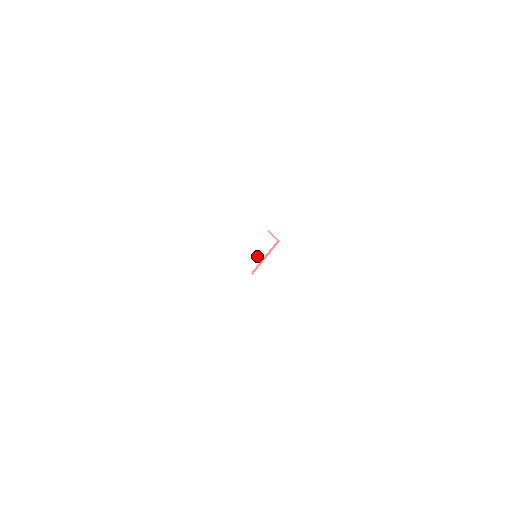
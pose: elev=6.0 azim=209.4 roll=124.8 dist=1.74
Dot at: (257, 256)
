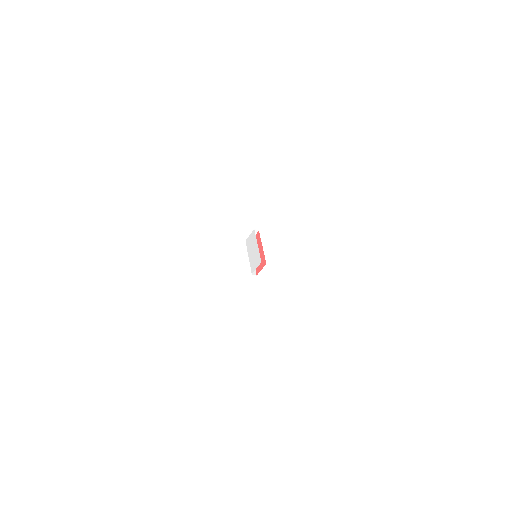
Dot at: (254, 252)
